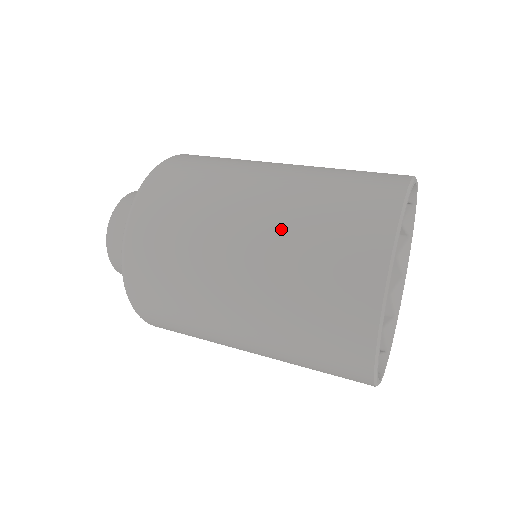
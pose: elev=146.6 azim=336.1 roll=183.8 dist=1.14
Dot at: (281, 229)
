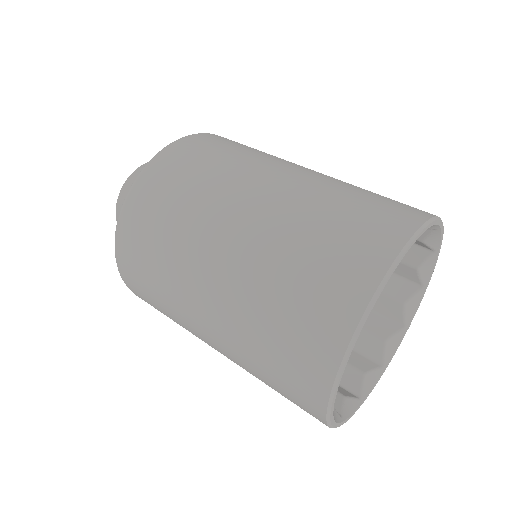
Dot at: (233, 340)
